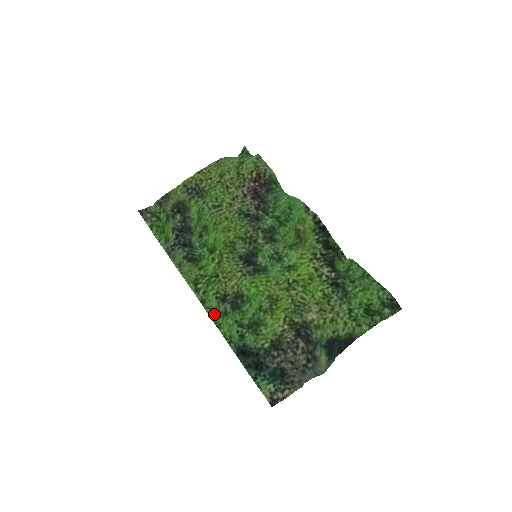
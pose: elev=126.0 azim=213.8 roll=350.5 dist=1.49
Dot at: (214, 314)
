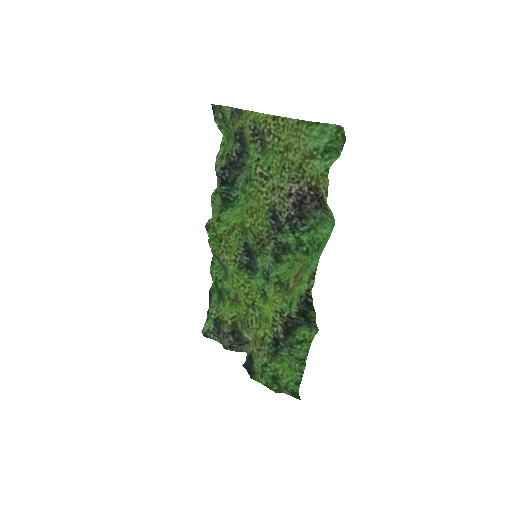
Dot at: occluded
